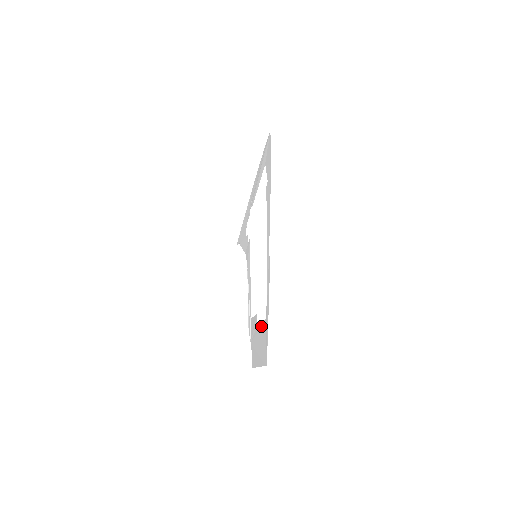
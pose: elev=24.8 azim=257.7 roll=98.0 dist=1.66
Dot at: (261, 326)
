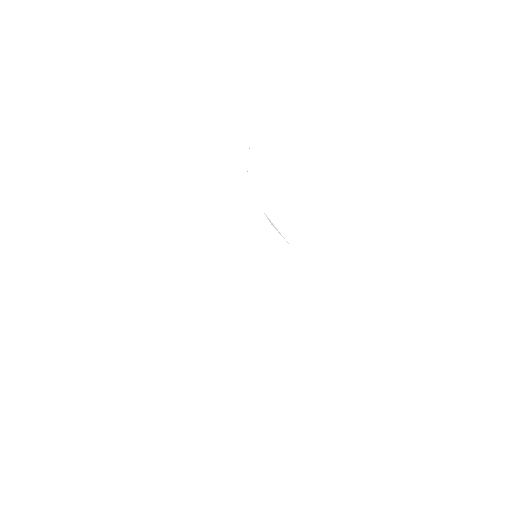
Dot at: occluded
